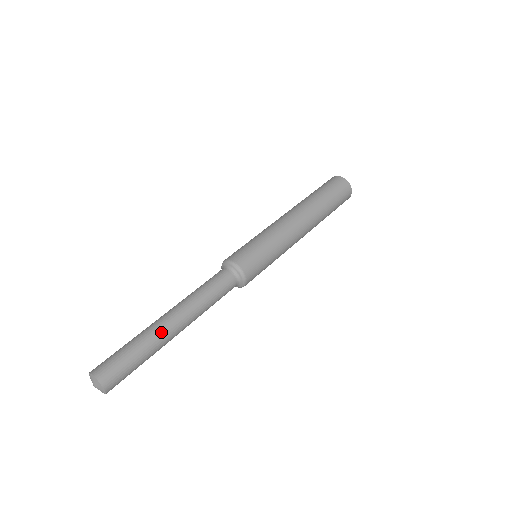
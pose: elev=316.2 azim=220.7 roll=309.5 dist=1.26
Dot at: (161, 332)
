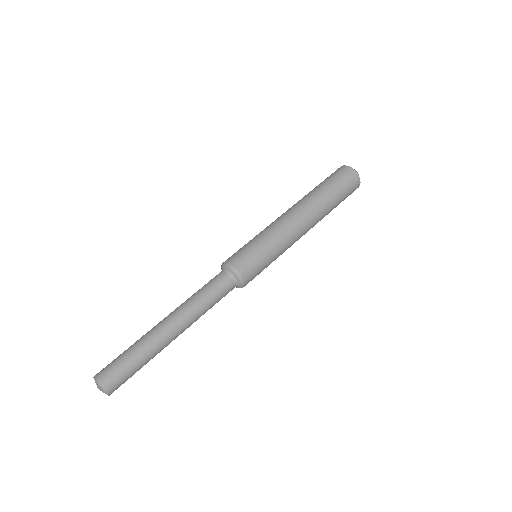
Dot at: (159, 337)
